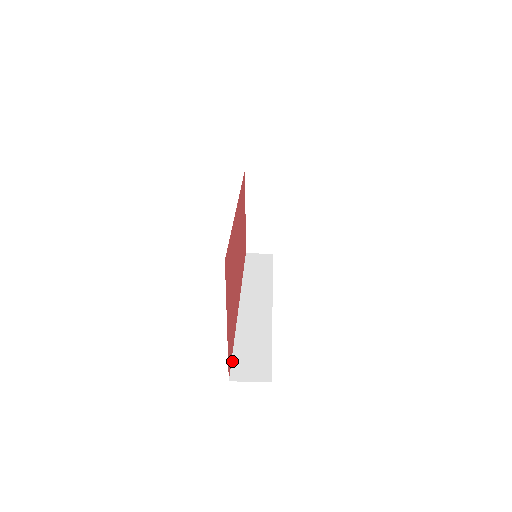
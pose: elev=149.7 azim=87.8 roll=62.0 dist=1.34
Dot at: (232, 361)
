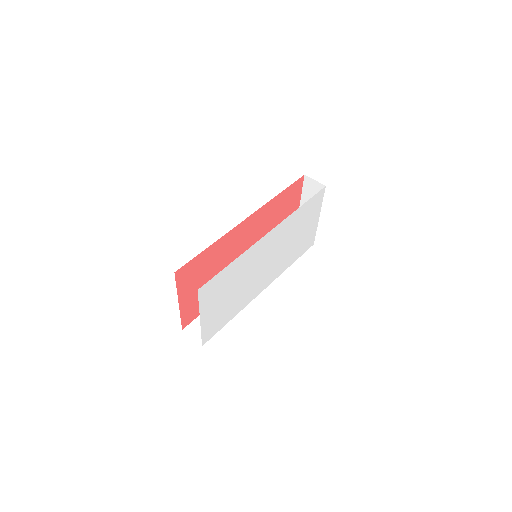
Dot at: (197, 318)
